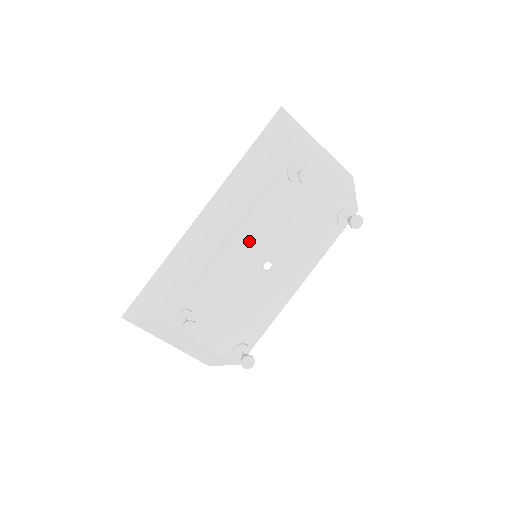
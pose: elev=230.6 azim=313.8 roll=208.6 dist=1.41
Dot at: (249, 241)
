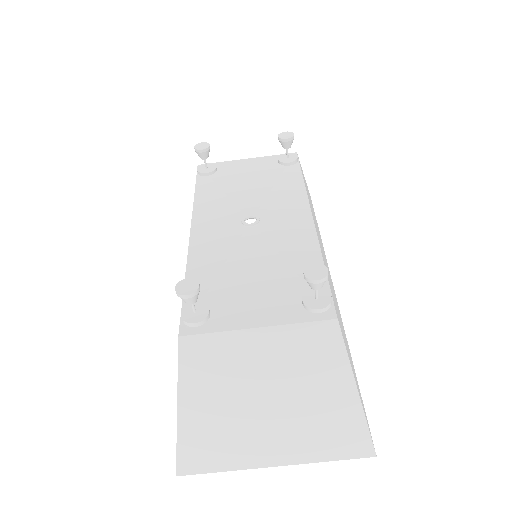
Dot at: (210, 221)
